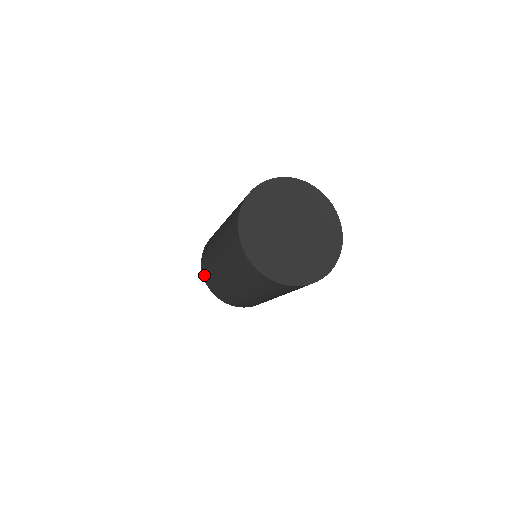
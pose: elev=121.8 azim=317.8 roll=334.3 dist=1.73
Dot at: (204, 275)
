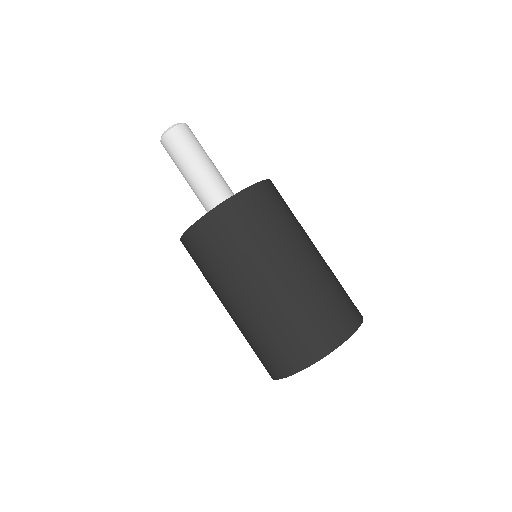
Dot at: occluded
